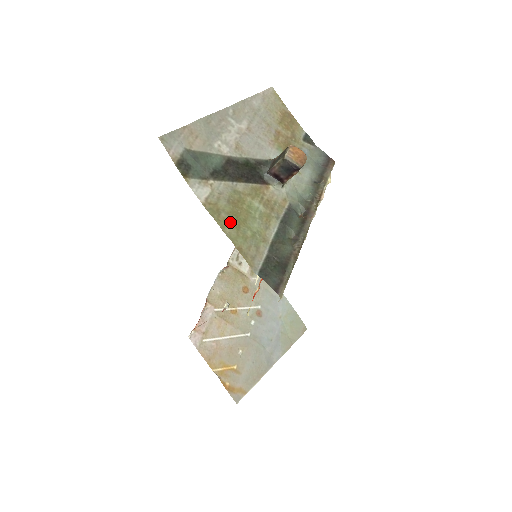
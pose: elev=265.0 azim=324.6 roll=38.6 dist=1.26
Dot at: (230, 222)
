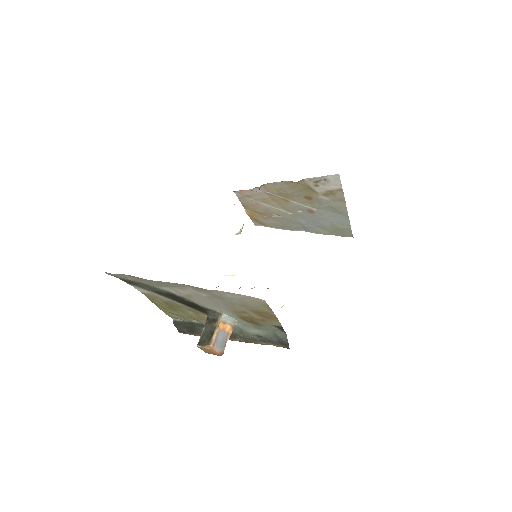
Dot at: (161, 306)
